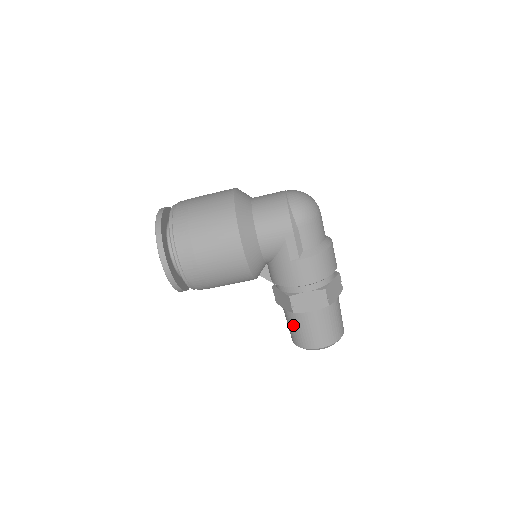
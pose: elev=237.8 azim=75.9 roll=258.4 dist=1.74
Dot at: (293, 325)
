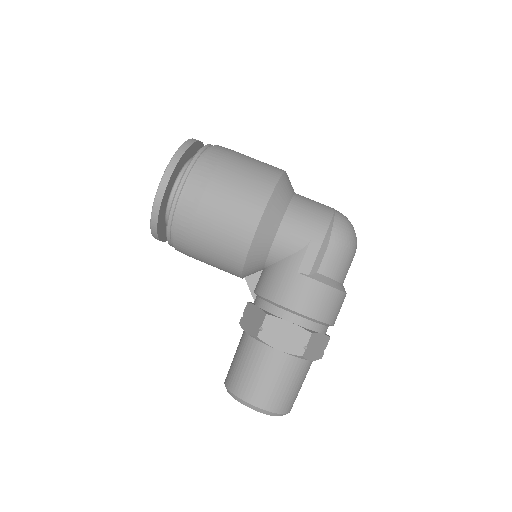
Dot at: (243, 357)
